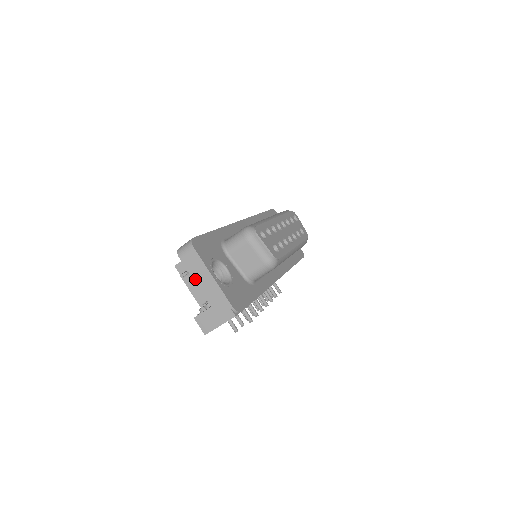
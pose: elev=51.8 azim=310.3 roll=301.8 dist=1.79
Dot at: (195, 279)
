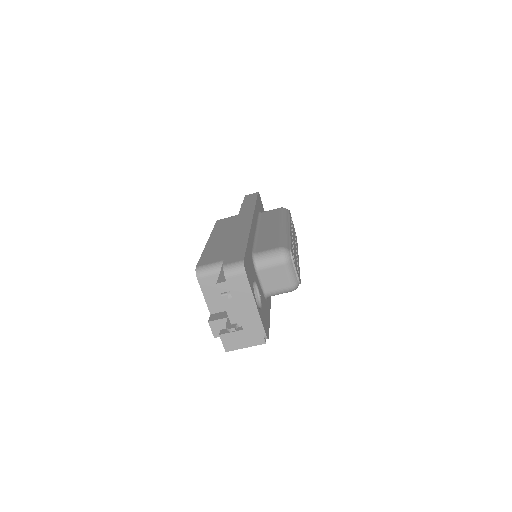
Dot at: (235, 301)
